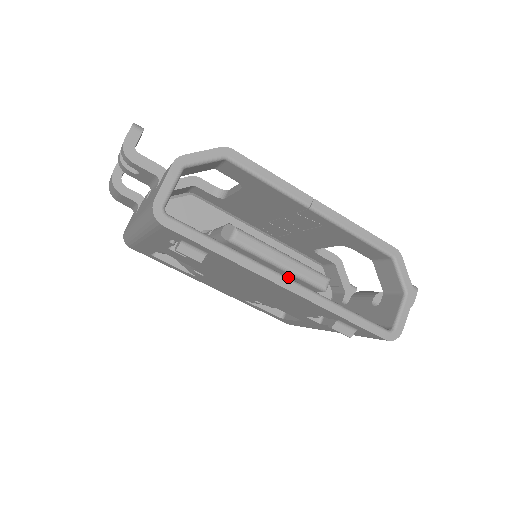
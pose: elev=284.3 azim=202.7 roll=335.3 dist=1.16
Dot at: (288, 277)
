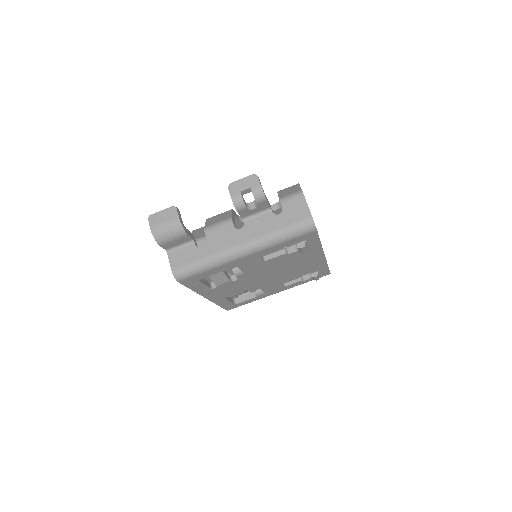
Dot at: occluded
